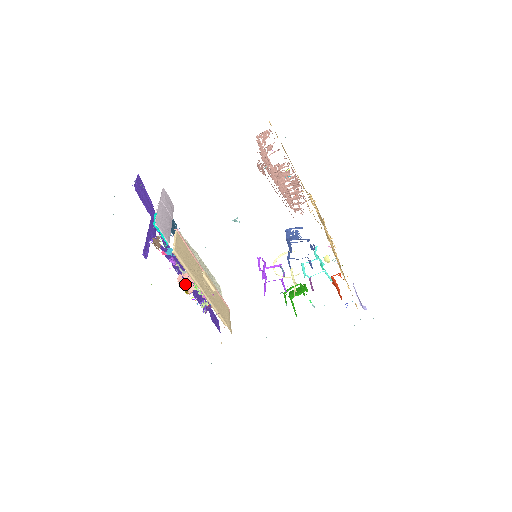
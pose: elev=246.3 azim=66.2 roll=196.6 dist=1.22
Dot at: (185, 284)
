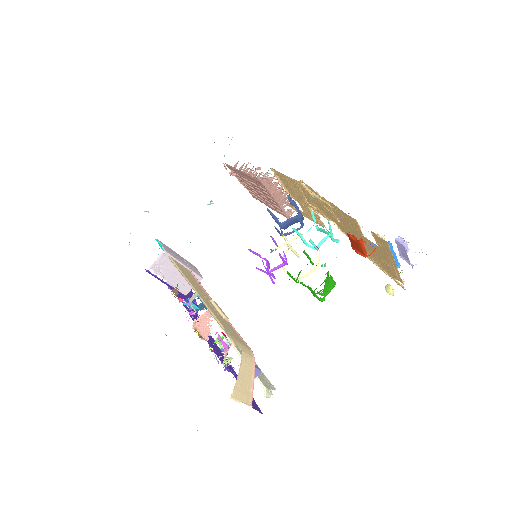
Dot at: (201, 331)
